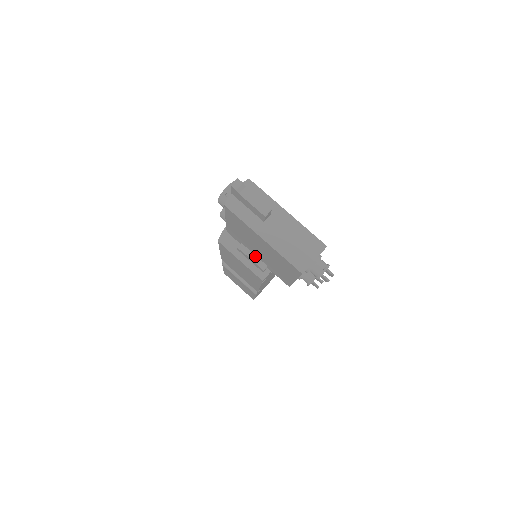
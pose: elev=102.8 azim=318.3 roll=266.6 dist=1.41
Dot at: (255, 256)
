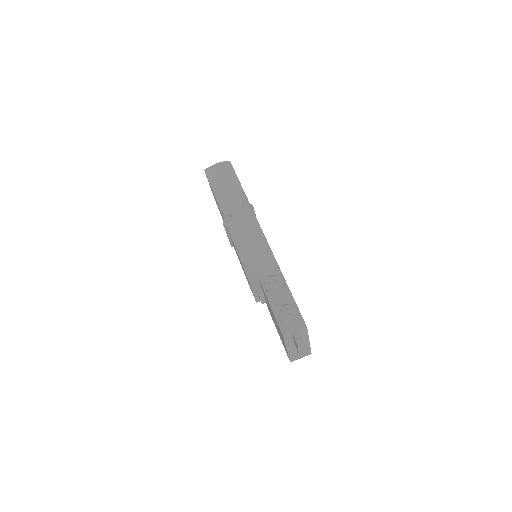
Dot at: occluded
